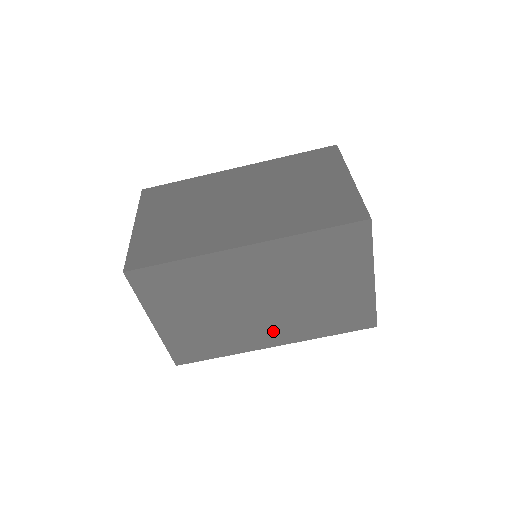
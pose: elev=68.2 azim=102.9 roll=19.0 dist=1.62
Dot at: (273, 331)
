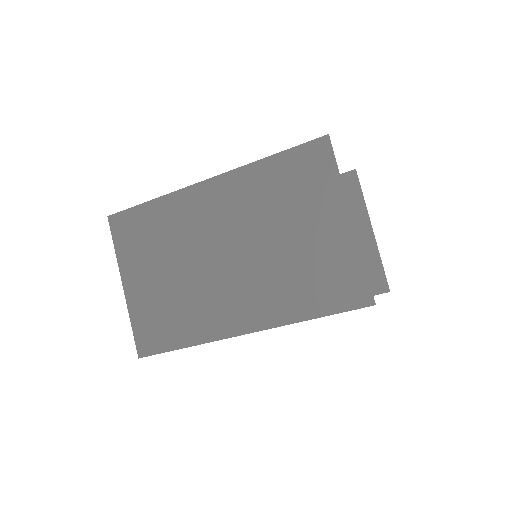
Dot at: occluded
